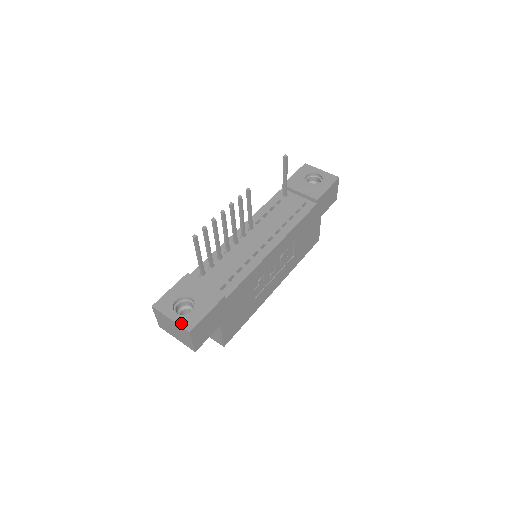
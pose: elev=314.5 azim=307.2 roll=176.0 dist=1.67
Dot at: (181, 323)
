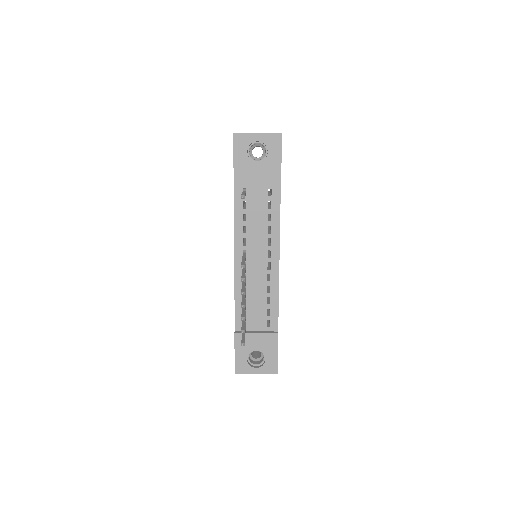
Dot at: (266, 372)
